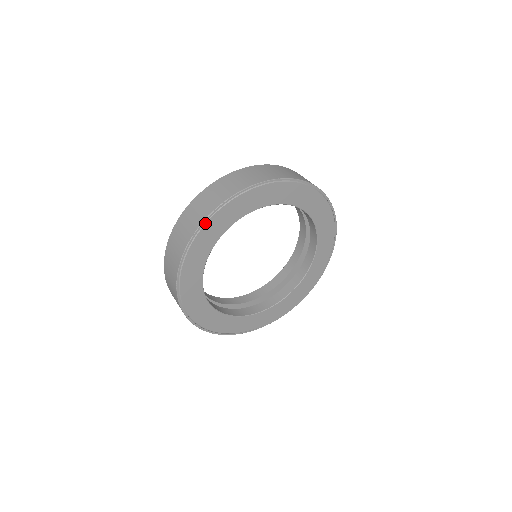
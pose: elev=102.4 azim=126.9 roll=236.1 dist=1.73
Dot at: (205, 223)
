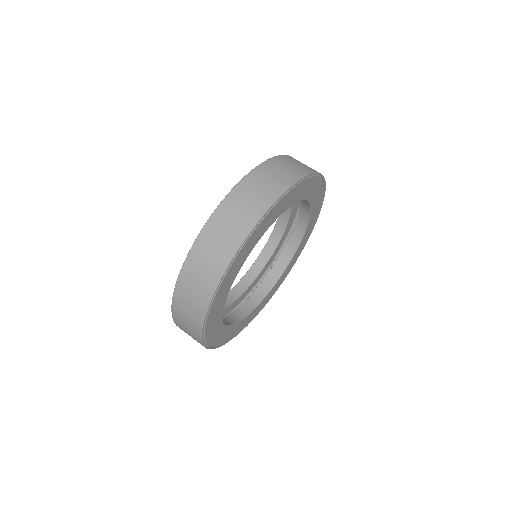
Dot at: (219, 285)
